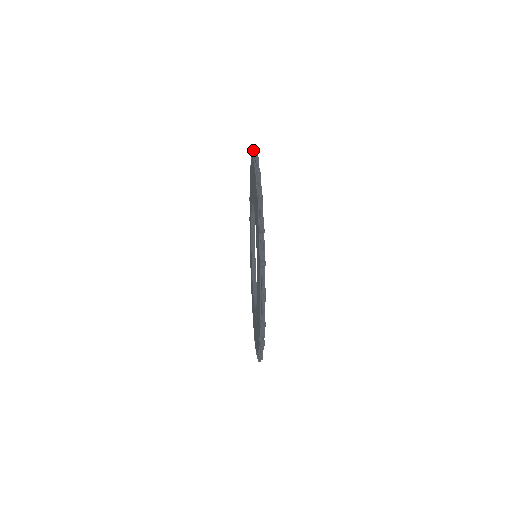
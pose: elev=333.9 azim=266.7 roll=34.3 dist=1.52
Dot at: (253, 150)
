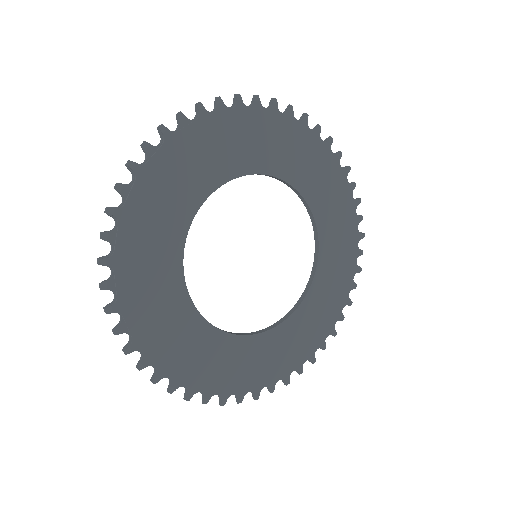
Dot at: (303, 114)
